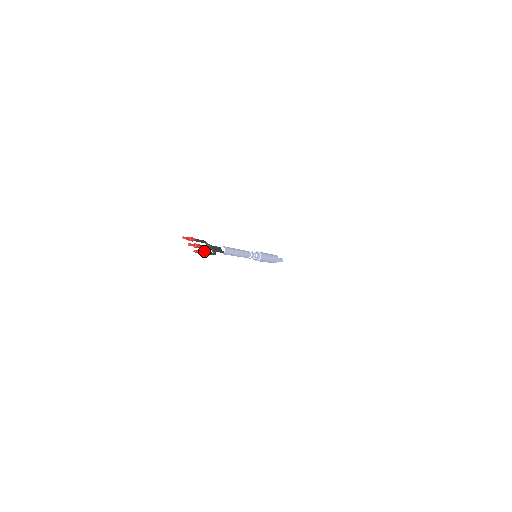
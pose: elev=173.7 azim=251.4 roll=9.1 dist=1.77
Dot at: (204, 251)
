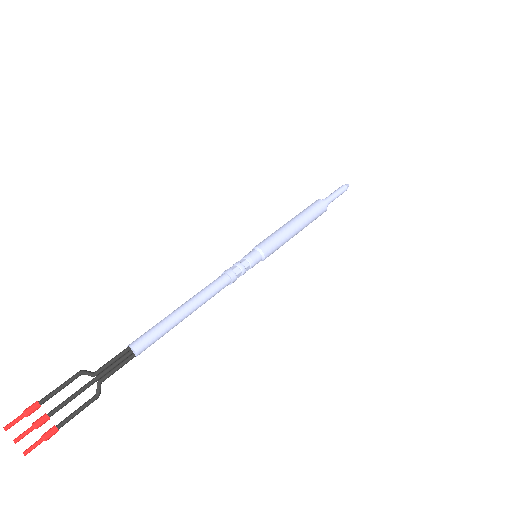
Dot at: (54, 432)
